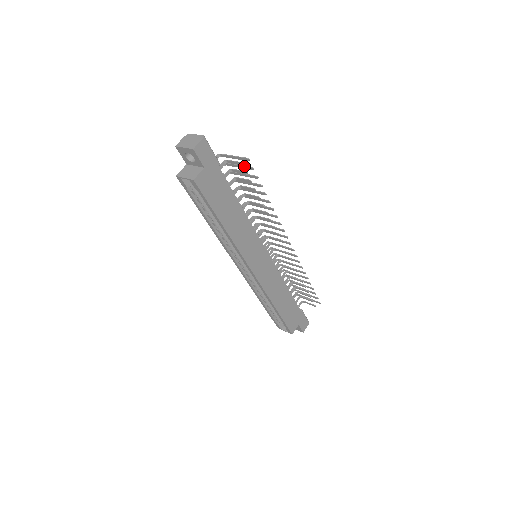
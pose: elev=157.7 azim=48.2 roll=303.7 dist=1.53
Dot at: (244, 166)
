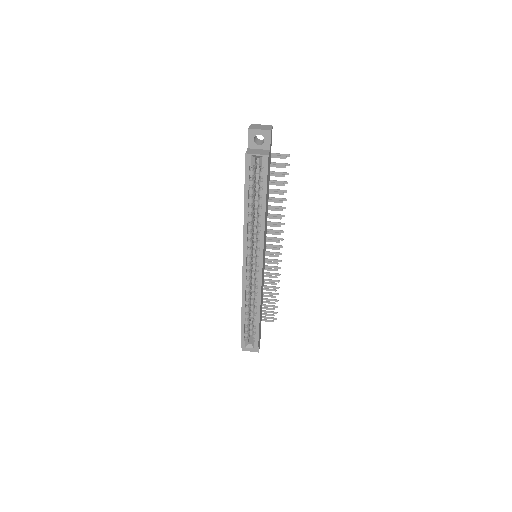
Dot at: (280, 163)
